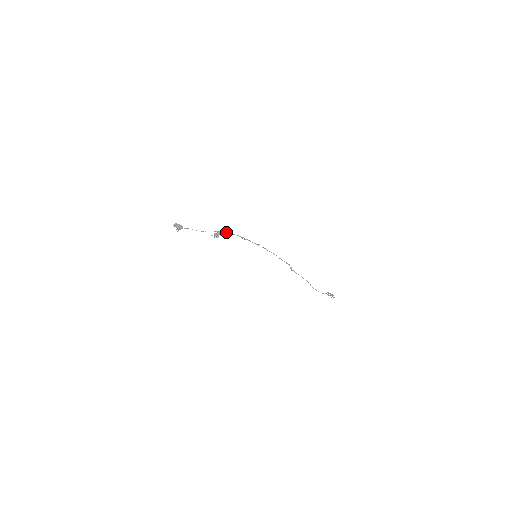
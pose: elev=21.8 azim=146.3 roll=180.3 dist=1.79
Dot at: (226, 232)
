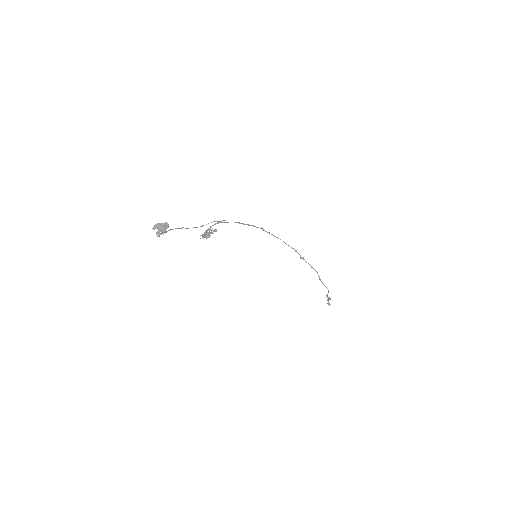
Dot at: (221, 221)
